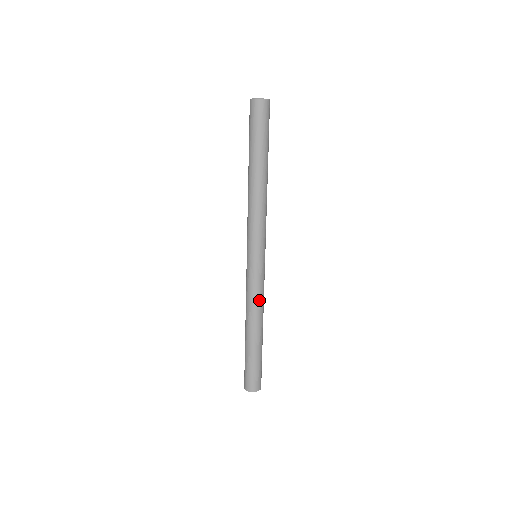
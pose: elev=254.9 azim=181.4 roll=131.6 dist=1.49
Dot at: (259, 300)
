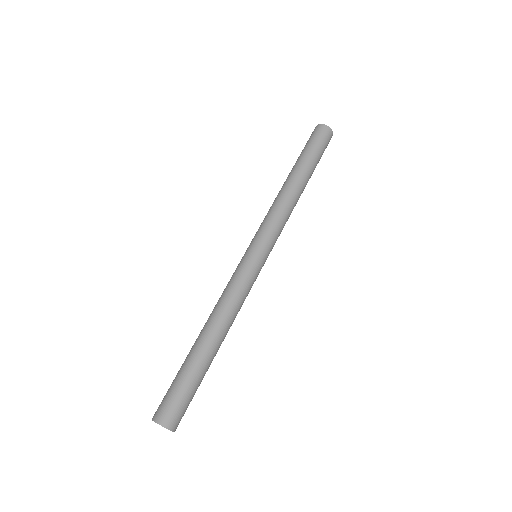
Dot at: (235, 299)
